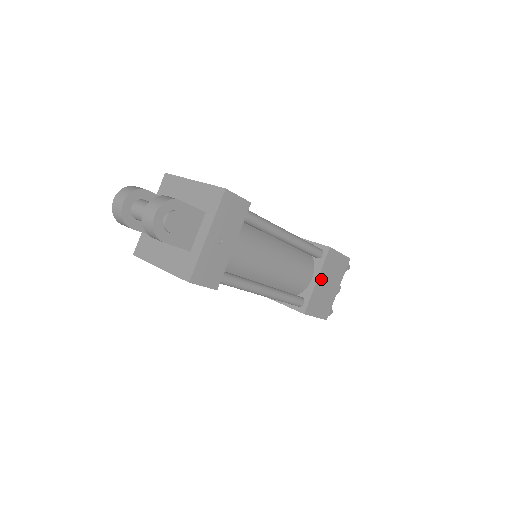
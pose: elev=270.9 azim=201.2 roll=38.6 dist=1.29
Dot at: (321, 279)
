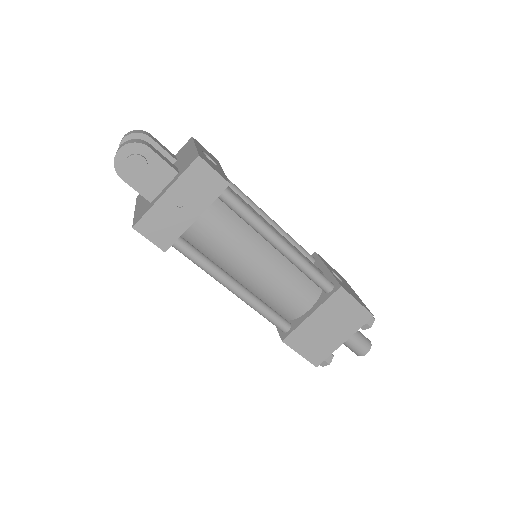
Dot at: (318, 316)
